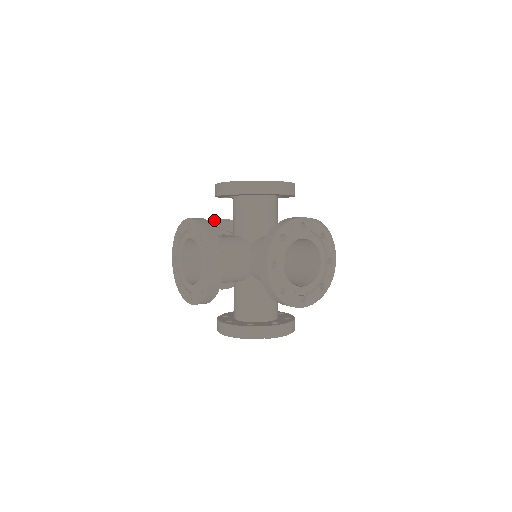
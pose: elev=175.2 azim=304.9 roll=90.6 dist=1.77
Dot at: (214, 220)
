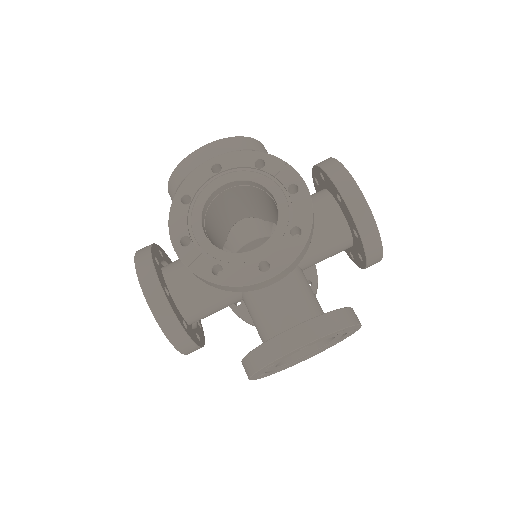
Dot at: (153, 243)
